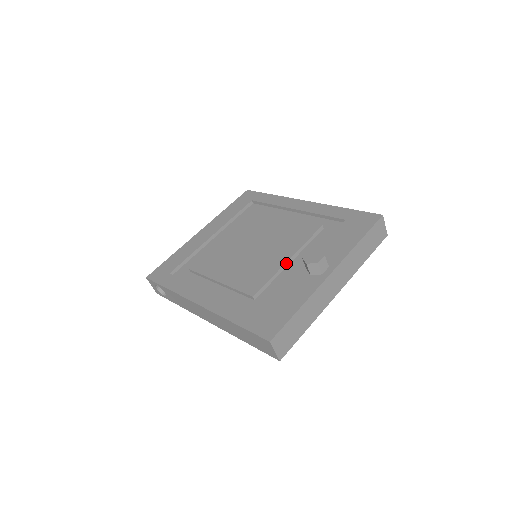
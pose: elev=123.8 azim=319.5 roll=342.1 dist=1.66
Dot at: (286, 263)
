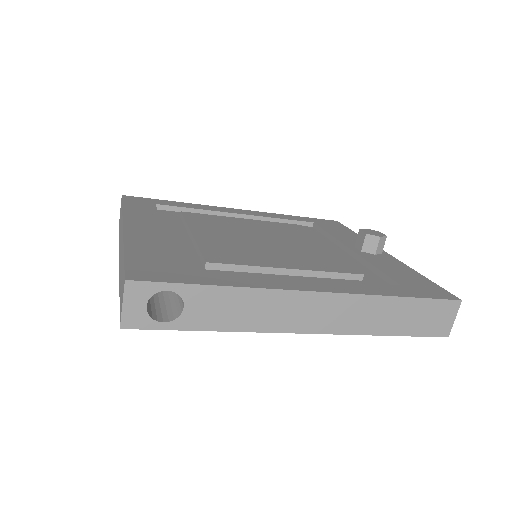
Dot at: (330, 249)
